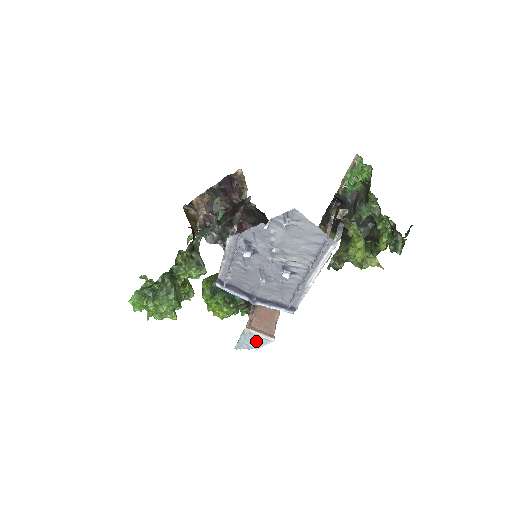
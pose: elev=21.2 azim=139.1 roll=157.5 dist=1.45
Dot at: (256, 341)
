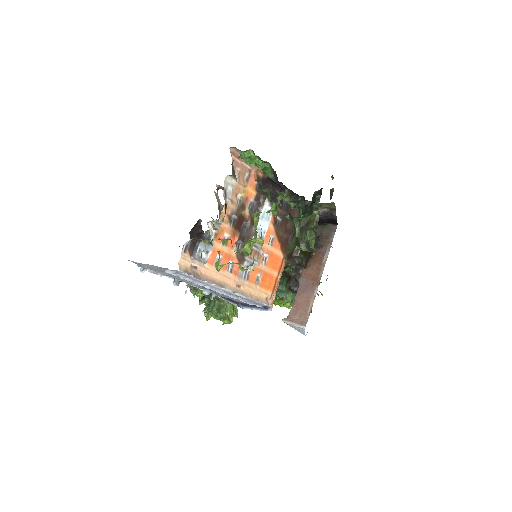
Dot at: (297, 329)
